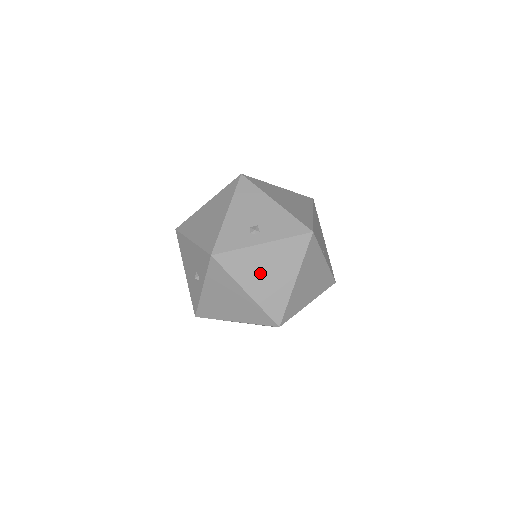
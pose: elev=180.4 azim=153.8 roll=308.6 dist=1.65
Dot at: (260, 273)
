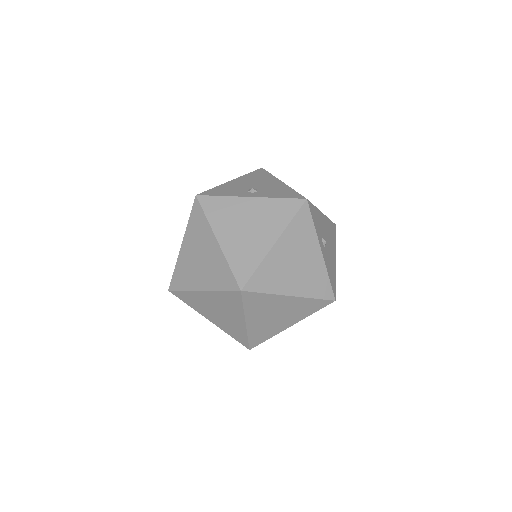
Dot at: (295, 255)
